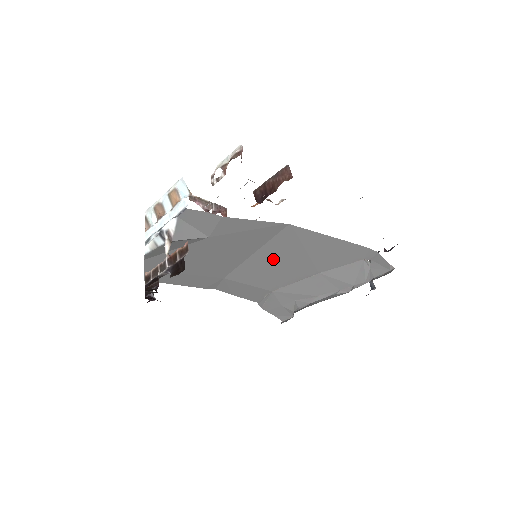
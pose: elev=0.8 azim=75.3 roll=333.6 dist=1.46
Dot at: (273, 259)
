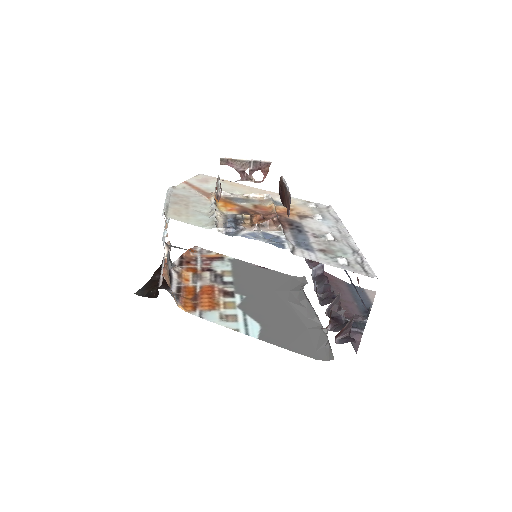
Dot at: occluded
